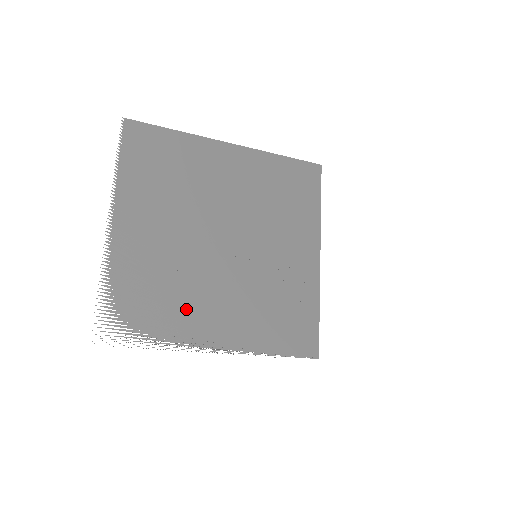
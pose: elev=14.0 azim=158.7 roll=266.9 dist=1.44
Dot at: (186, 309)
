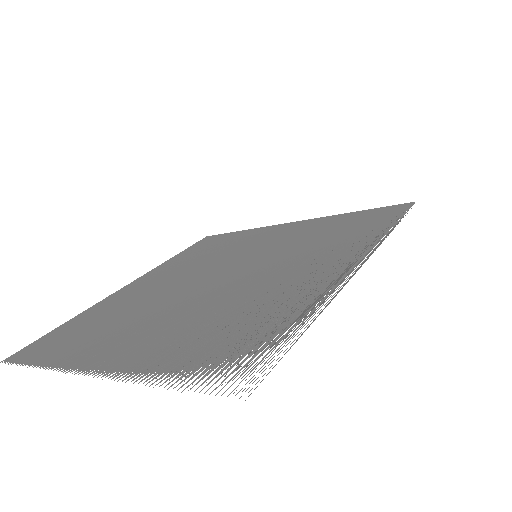
Dot at: (275, 297)
